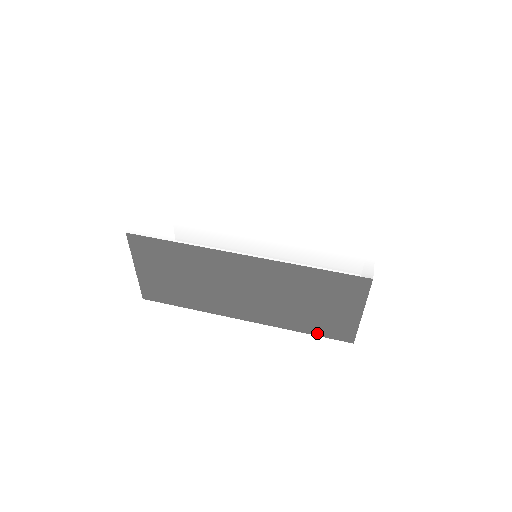
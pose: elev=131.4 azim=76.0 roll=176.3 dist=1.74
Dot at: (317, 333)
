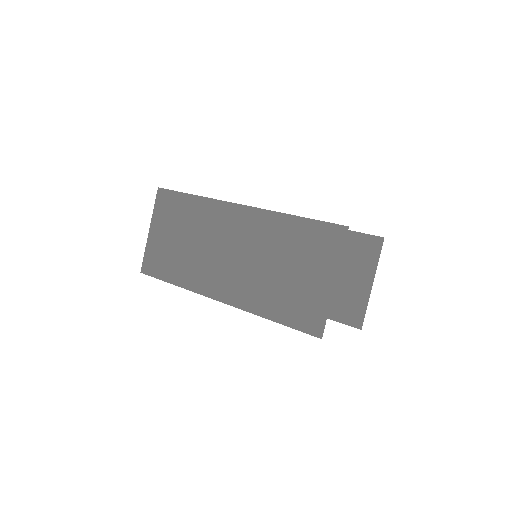
Dot at: (285, 321)
